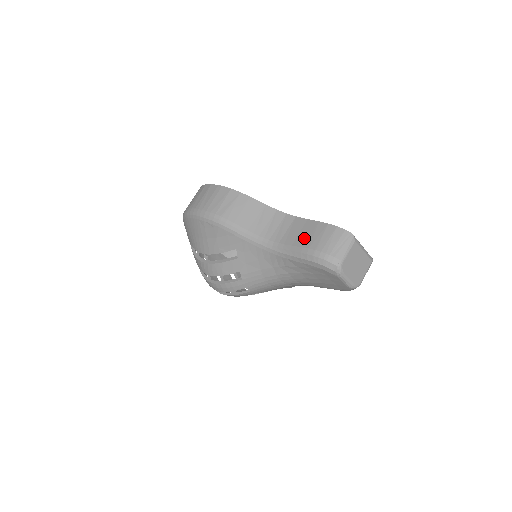
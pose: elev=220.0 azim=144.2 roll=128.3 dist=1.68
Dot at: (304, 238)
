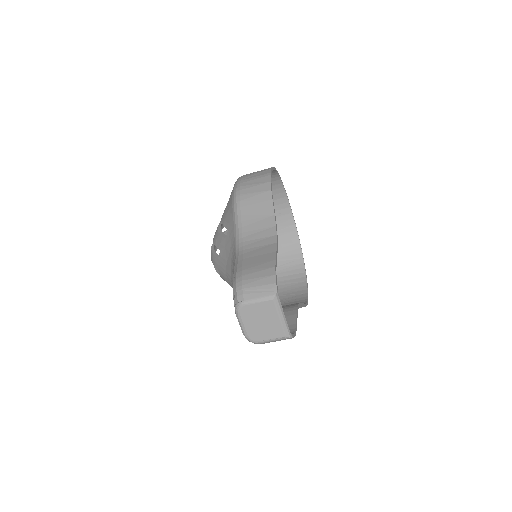
Dot at: (253, 261)
